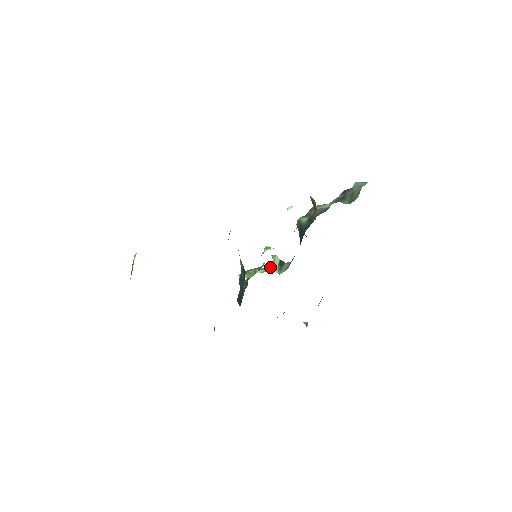
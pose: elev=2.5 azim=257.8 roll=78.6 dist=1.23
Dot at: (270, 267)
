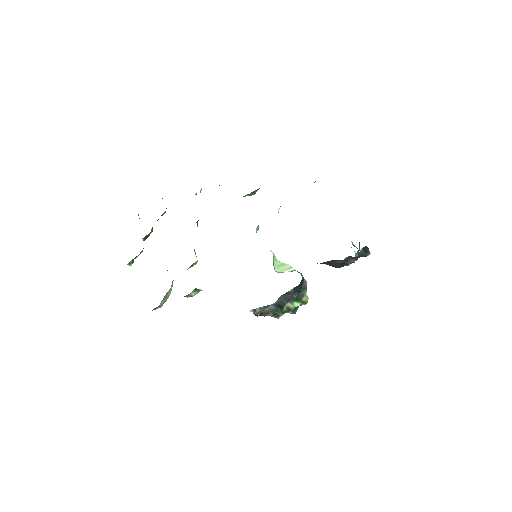
Dot at: occluded
